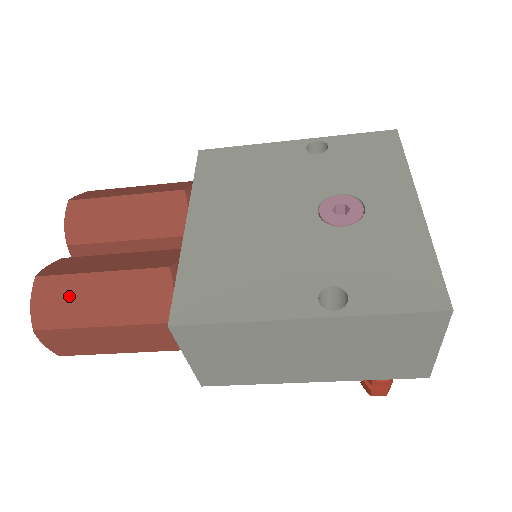
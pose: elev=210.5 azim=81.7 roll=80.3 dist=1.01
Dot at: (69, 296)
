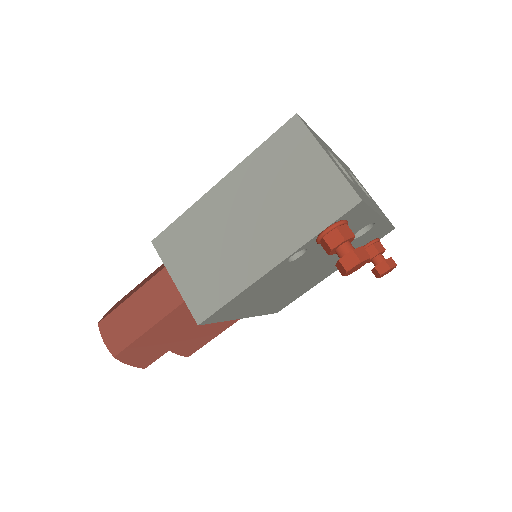
Dot at: occluded
